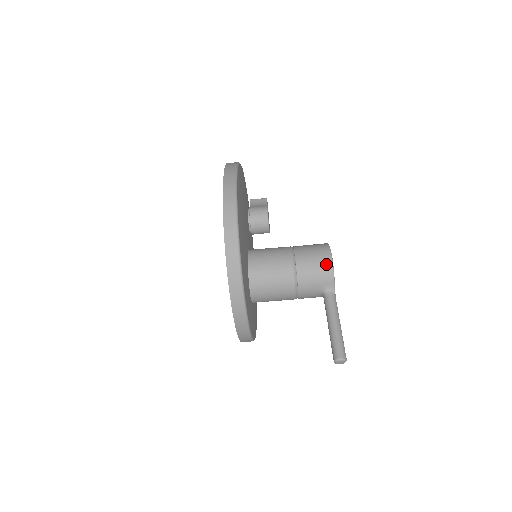
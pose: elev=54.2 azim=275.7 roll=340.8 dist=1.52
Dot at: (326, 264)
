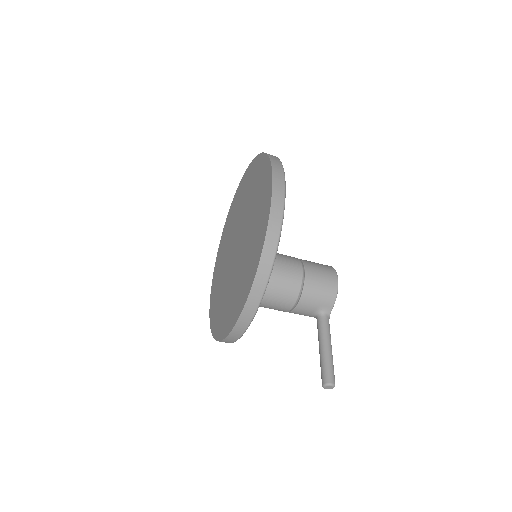
Dot at: (332, 286)
